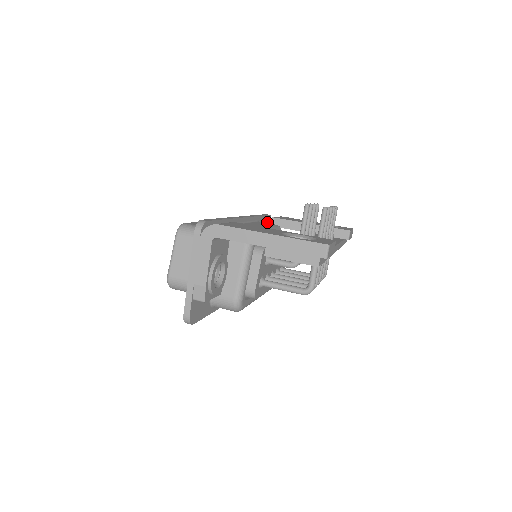
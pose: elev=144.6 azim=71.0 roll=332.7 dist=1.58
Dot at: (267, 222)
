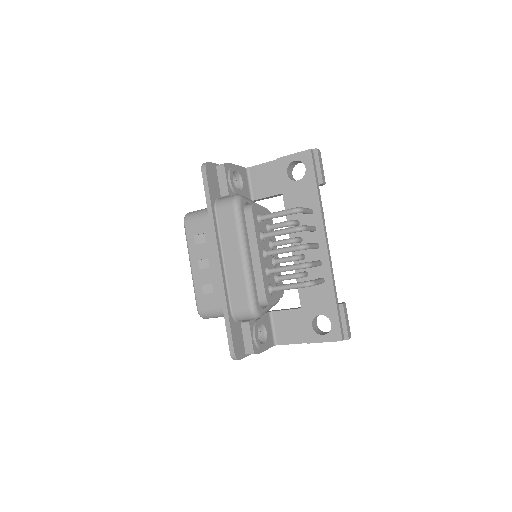
Dot at: (267, 311)
